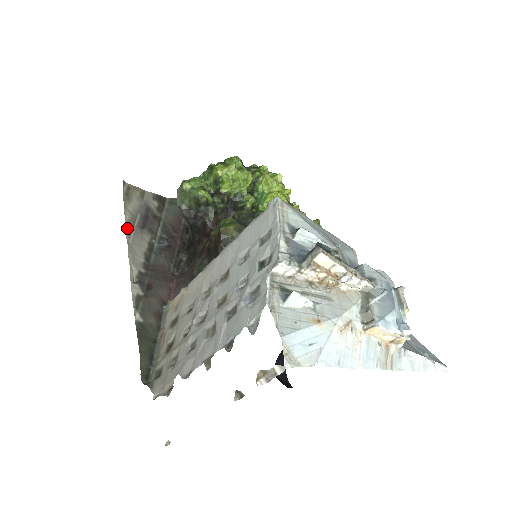
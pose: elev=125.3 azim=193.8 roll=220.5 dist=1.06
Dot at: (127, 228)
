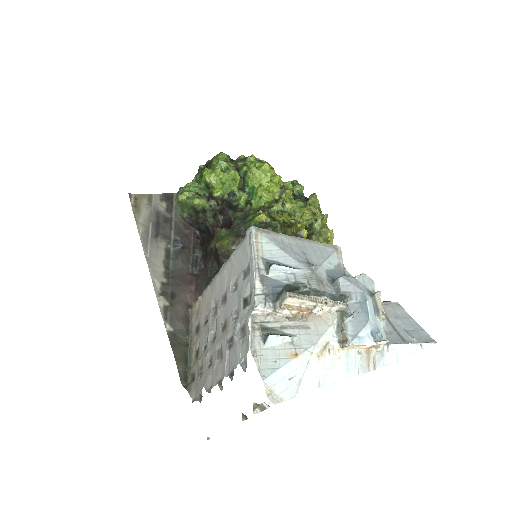
Dot at: (142, 243)
